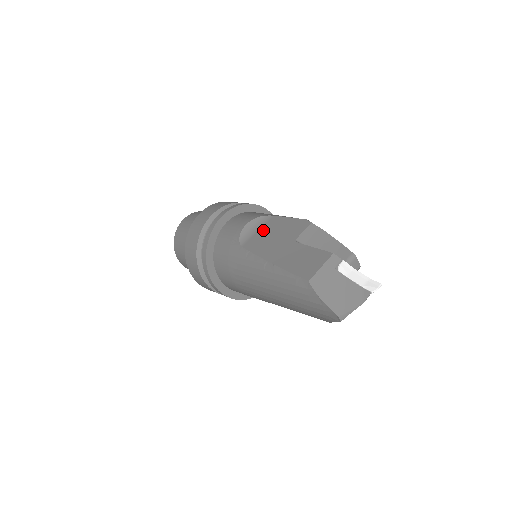
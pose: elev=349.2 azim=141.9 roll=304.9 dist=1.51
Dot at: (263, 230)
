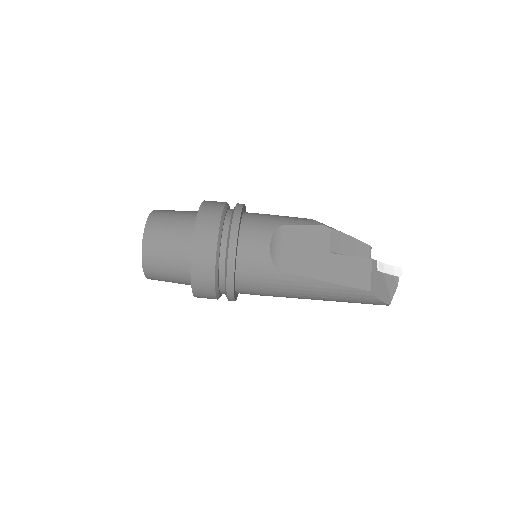
Dot at: (288, 246)
